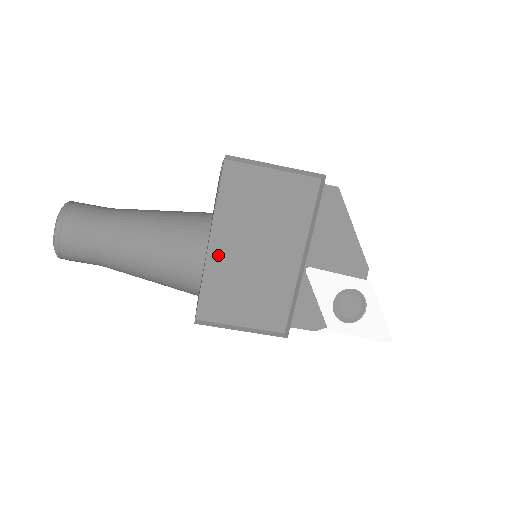
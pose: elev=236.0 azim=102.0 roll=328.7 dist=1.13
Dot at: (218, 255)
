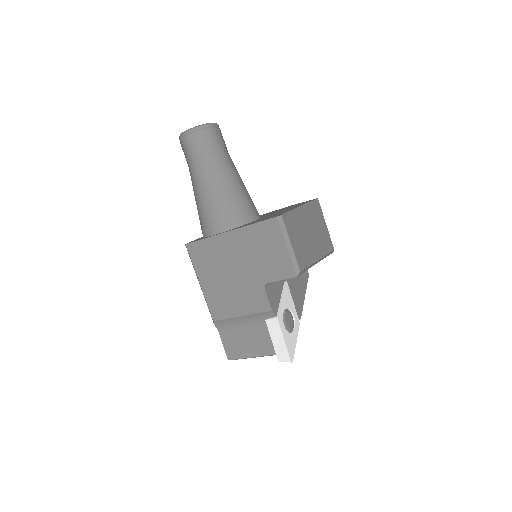
Dot at: (300, 213)
